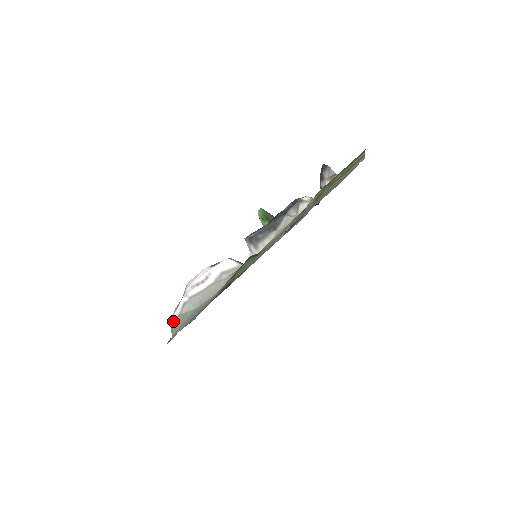
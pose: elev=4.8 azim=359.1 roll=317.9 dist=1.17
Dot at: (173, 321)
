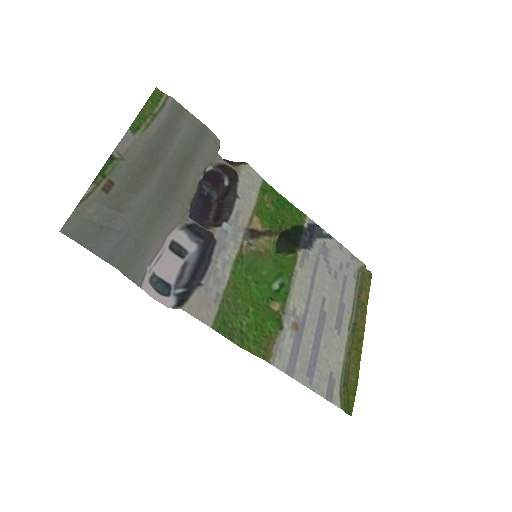
Dot at: (145, 288)
